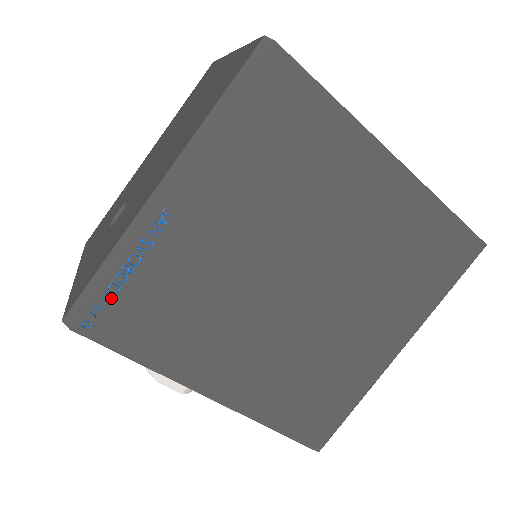
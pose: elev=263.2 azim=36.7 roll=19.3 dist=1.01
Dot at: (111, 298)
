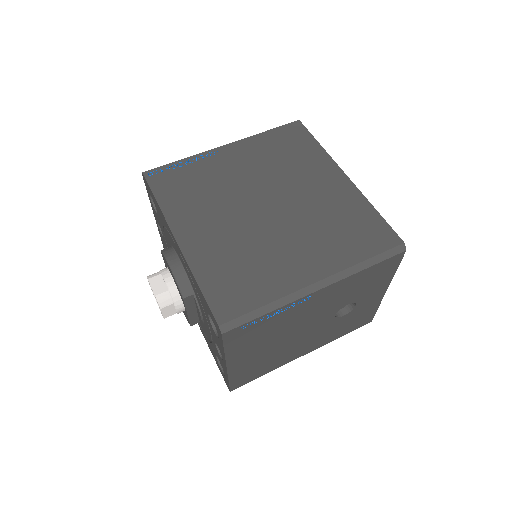
Dot at: (170, 169)
